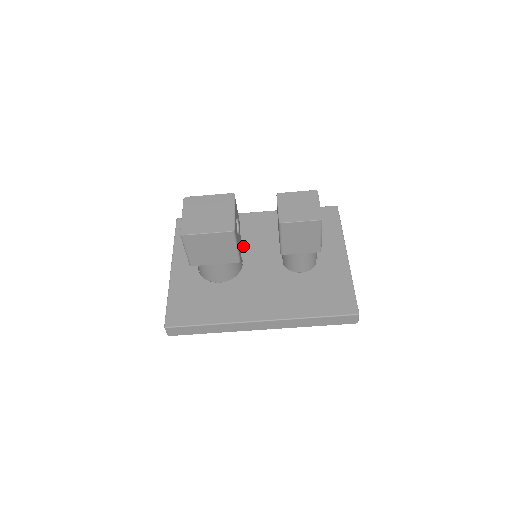
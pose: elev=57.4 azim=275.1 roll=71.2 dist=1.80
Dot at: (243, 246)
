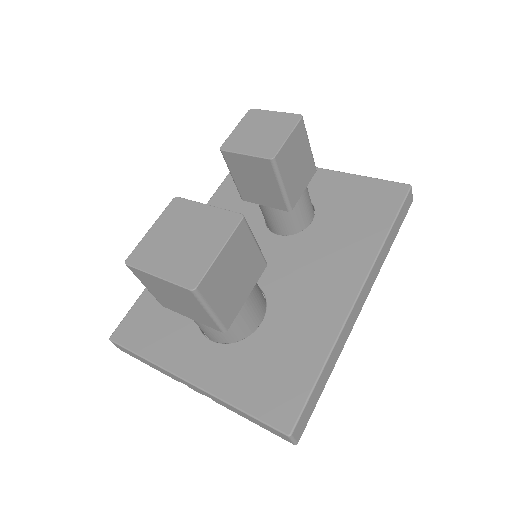
Dot at: occluded
